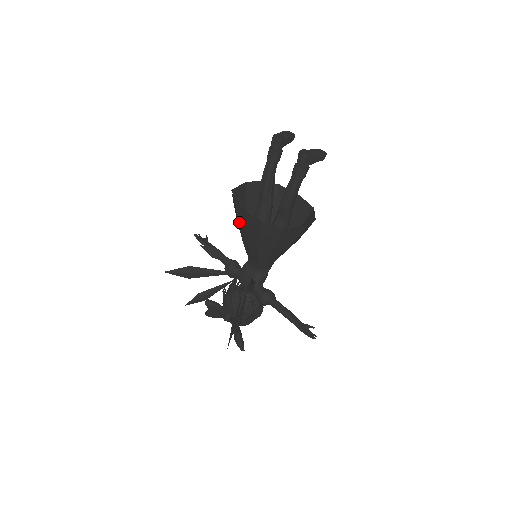
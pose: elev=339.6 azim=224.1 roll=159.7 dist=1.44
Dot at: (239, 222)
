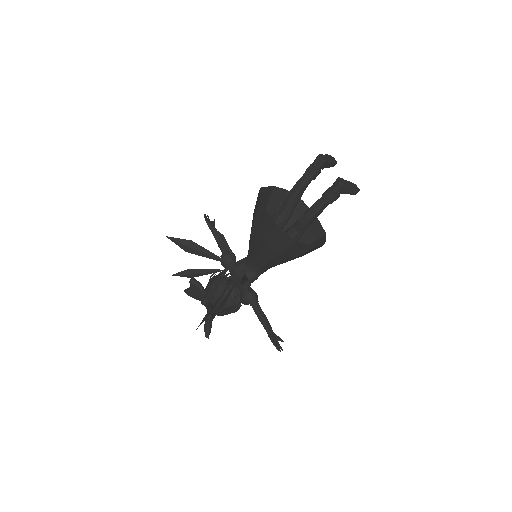
Dot at: (256, 219)
